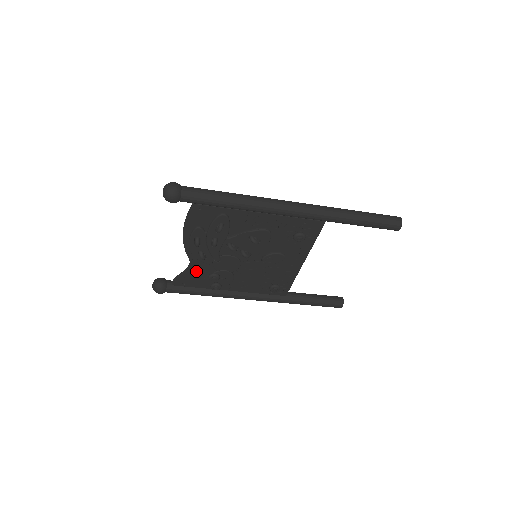
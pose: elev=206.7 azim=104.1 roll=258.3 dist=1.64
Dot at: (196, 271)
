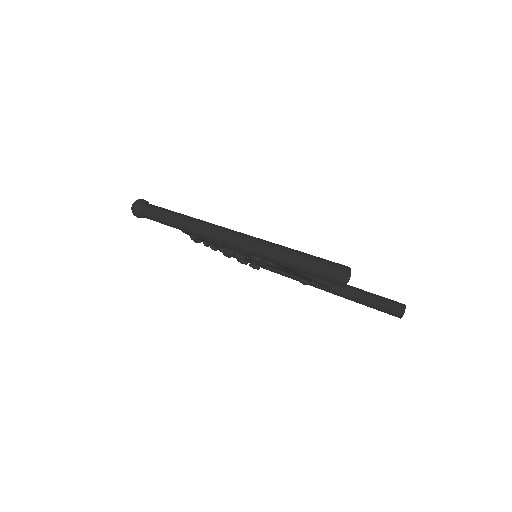
Dot at: occluded
